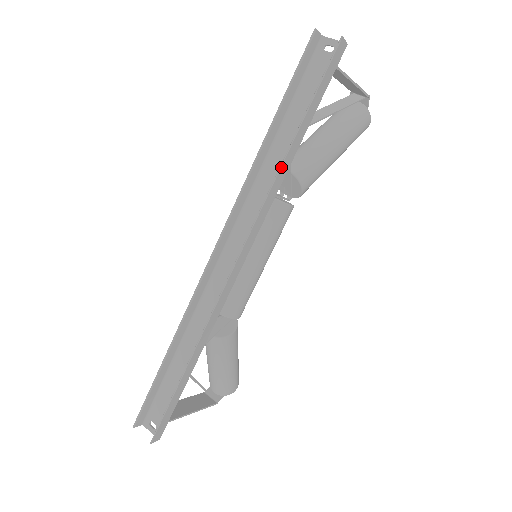
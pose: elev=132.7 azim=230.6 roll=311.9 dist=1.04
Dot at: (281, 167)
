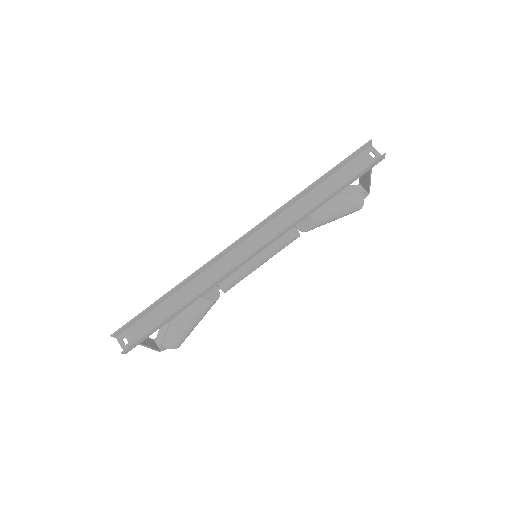
Dot at: (314, 208)
